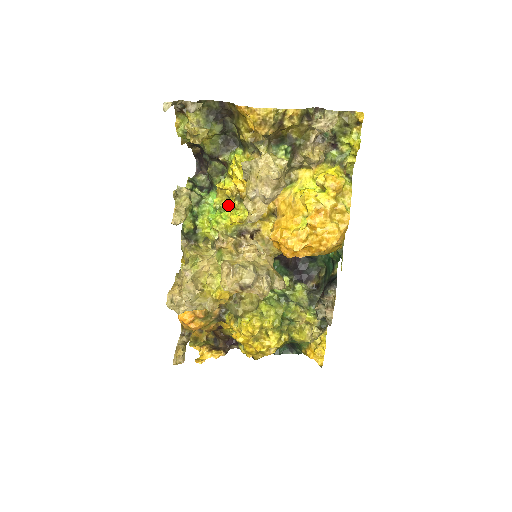
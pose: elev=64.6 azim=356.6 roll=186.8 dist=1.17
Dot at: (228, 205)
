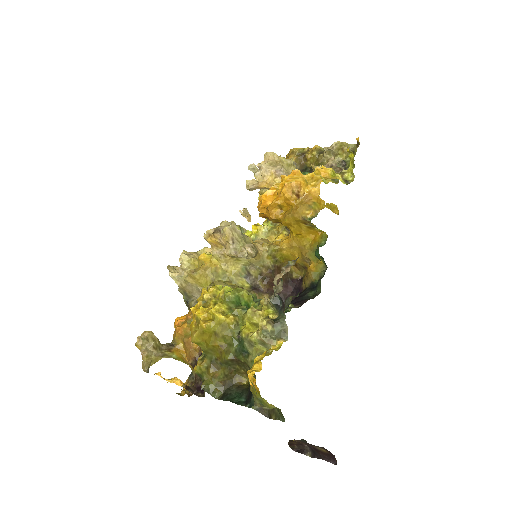
Dot at: occluded
